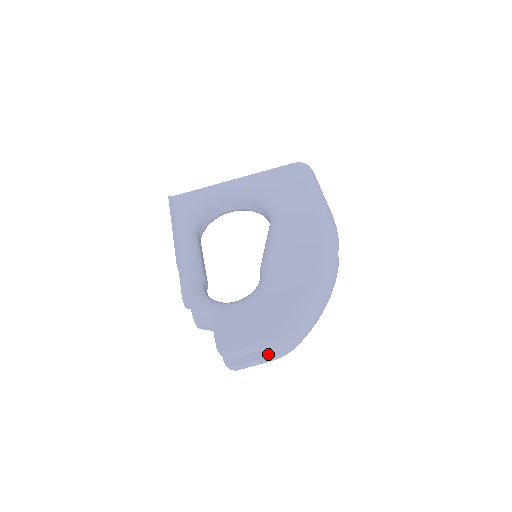
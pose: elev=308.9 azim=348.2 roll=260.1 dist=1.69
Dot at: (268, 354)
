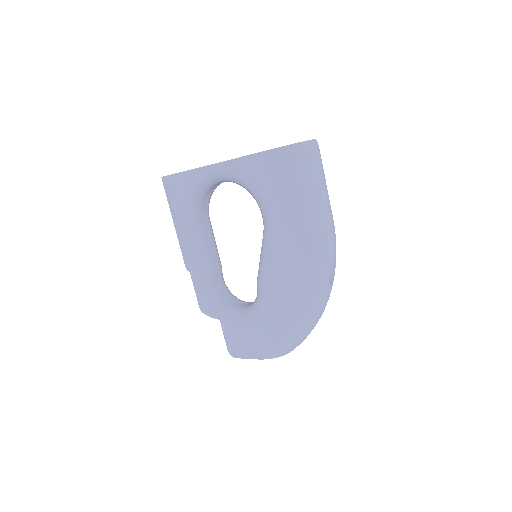
Dot at: occluded
